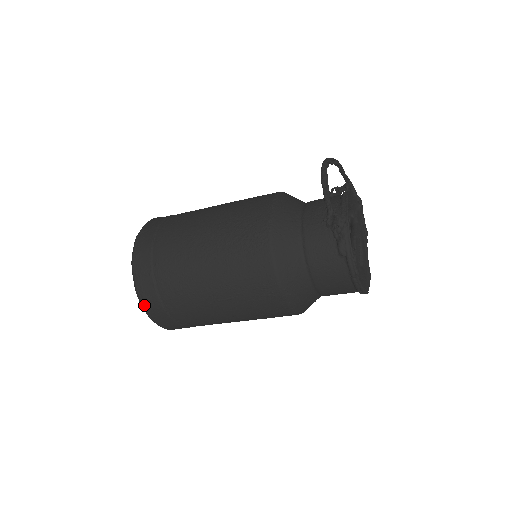
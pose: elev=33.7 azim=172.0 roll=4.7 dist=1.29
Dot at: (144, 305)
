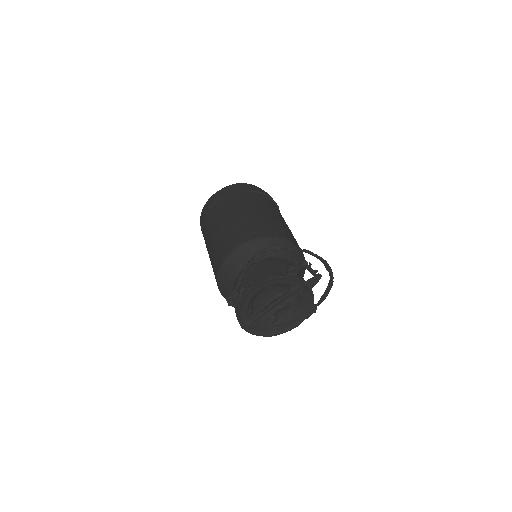
Dot at: occluded
